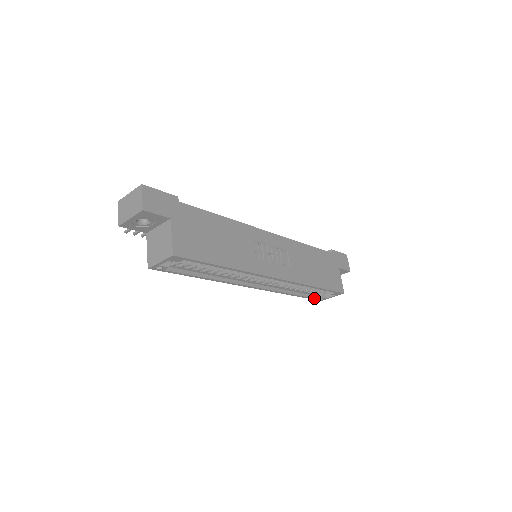
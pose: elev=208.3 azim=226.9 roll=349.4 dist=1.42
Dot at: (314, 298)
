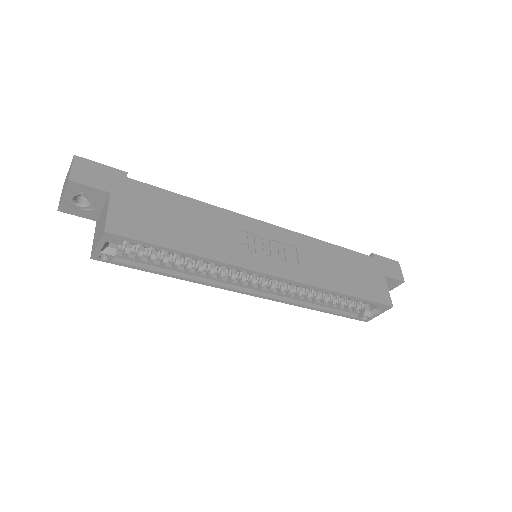
Dot at: (353, 317)
